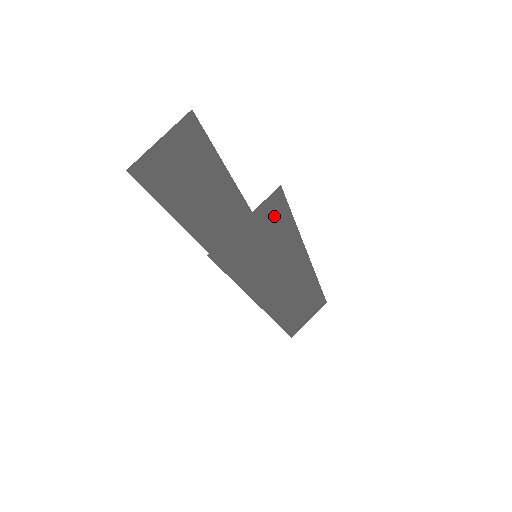
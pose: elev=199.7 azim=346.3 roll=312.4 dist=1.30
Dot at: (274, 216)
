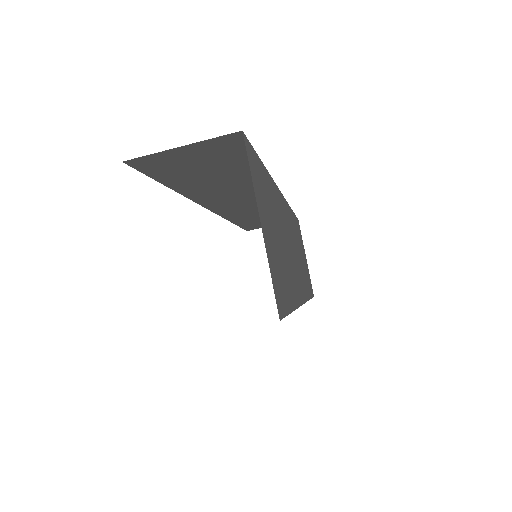
Dot at: occluded
